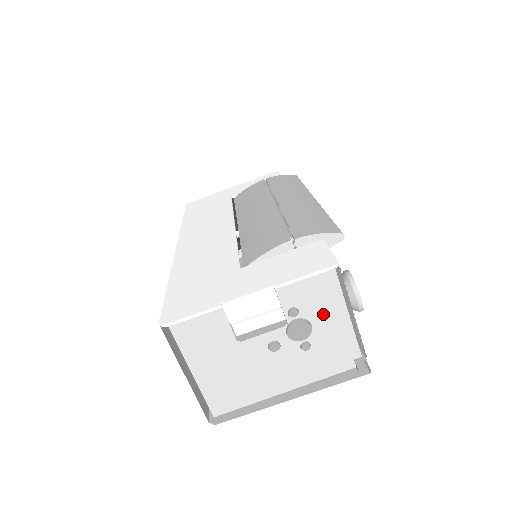
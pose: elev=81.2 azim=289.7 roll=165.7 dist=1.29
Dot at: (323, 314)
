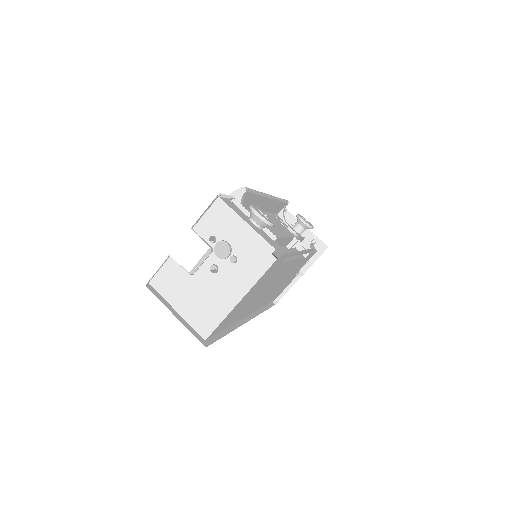
Dot at: (231, 232)
